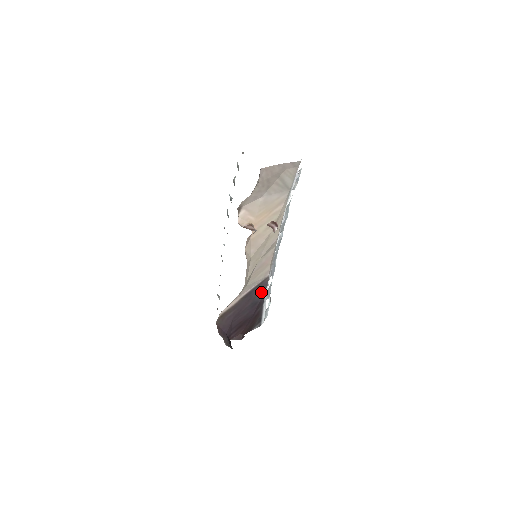
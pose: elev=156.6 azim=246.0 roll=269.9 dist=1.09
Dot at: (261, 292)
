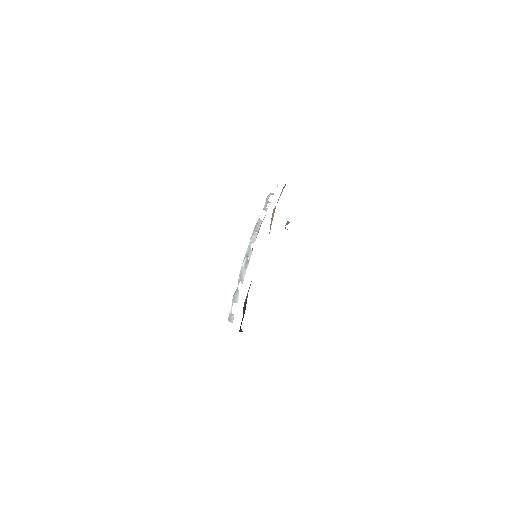
Dot at: occluded
